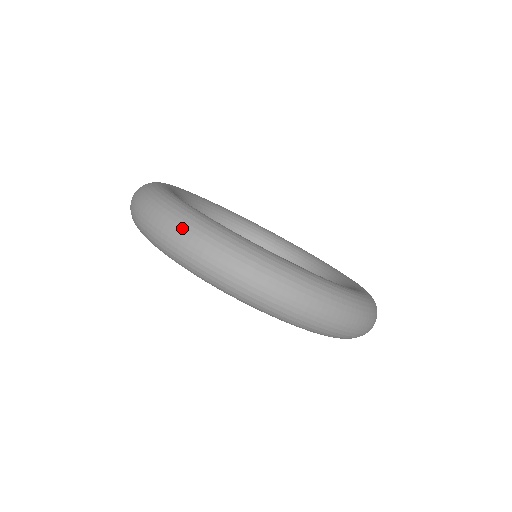
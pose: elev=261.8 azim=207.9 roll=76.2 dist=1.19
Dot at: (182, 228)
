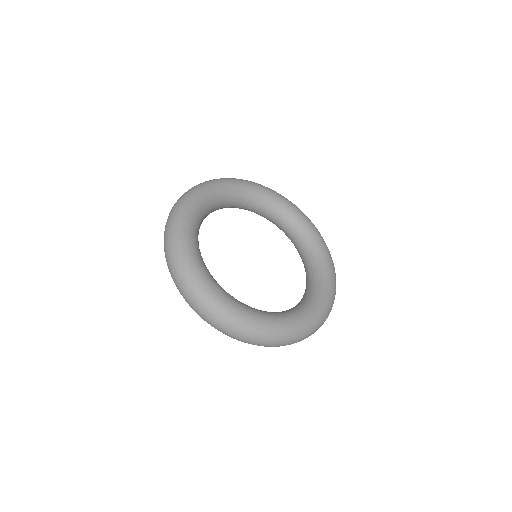
Dot at: (168, 228)
